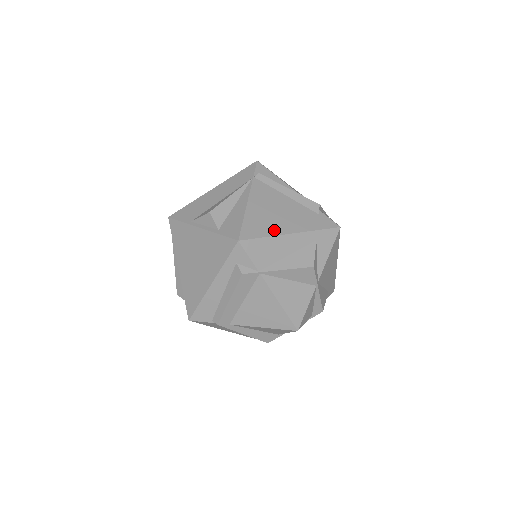
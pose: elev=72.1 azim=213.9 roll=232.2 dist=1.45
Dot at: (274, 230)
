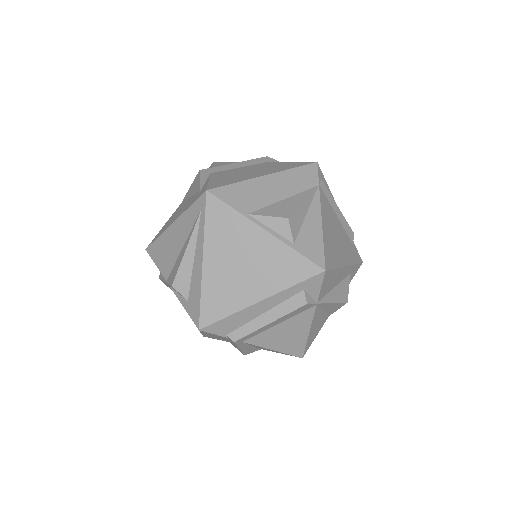
Dot at: (339, 260)
